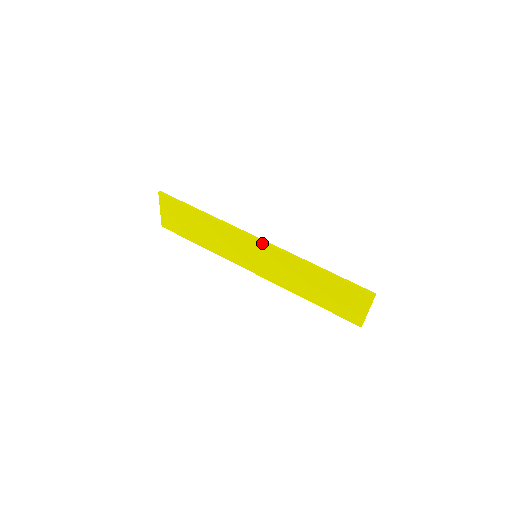
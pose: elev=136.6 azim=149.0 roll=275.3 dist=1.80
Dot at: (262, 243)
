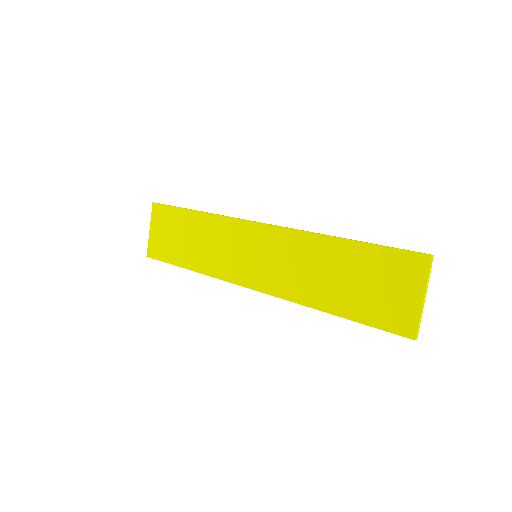
Dot at: (265, 226)
